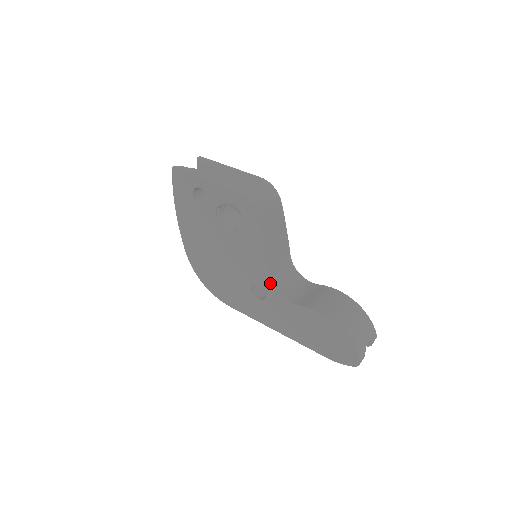
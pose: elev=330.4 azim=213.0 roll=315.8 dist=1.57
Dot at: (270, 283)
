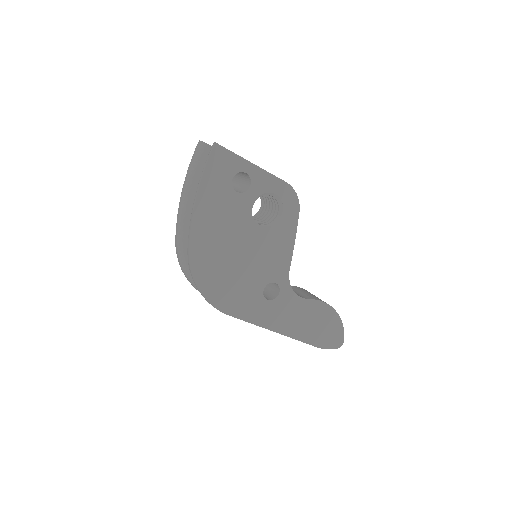
Dot at: (288, 279)
